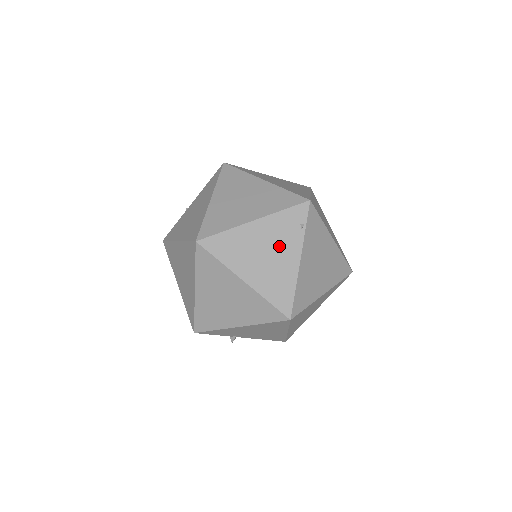
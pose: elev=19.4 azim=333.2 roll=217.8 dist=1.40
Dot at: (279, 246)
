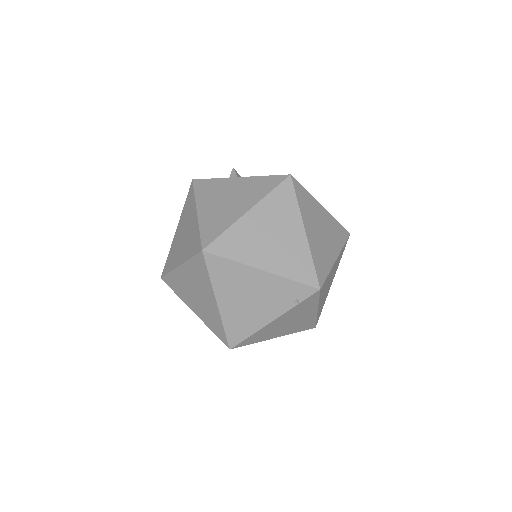
Dot at: (265, 301)
